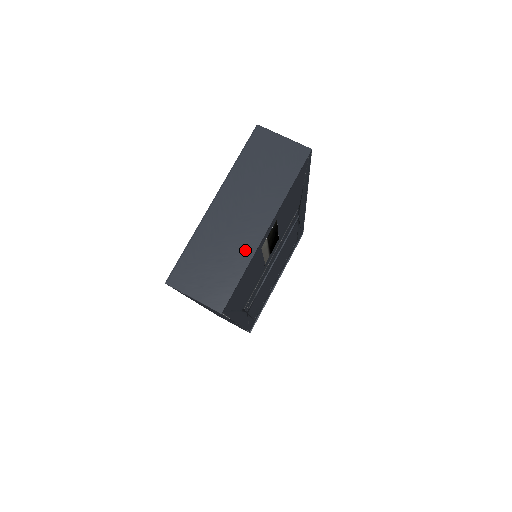
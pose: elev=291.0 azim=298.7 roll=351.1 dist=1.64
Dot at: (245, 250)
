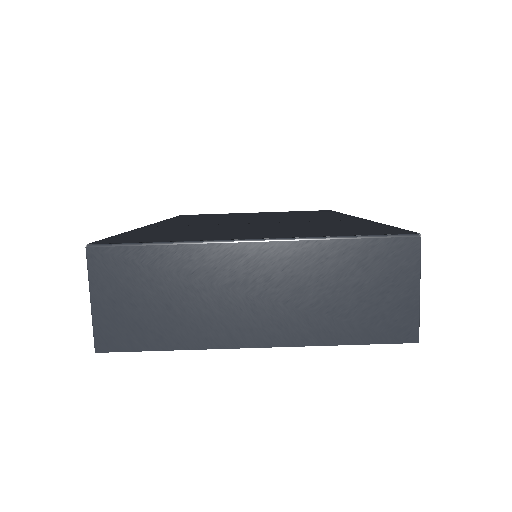
Dot at: (205, 333)
